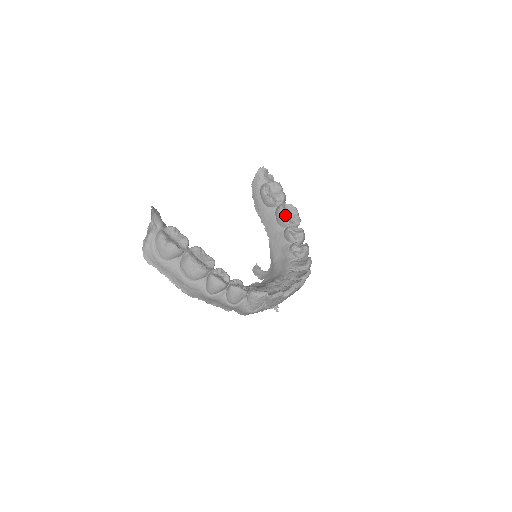
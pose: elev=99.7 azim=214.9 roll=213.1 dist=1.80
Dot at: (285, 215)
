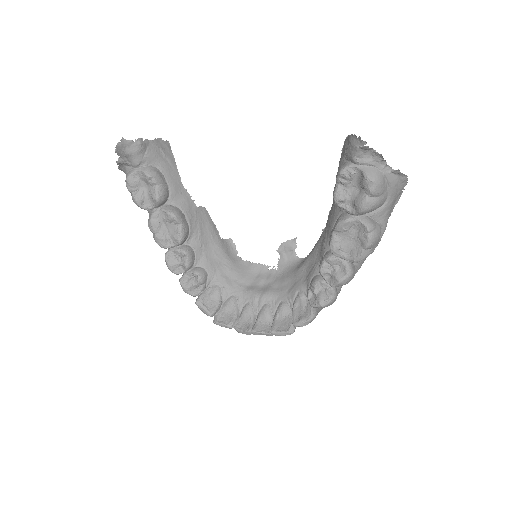
Dot at: (341, 236)
